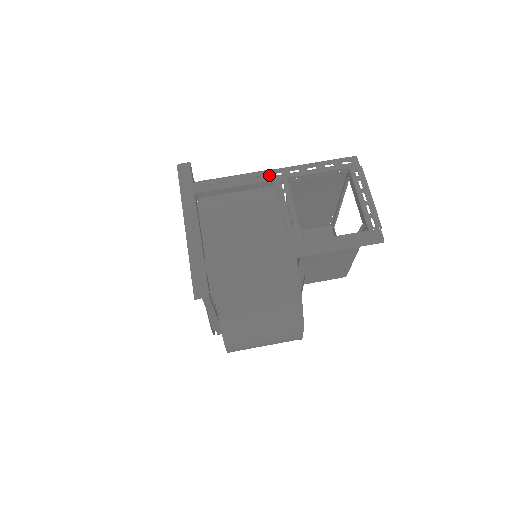
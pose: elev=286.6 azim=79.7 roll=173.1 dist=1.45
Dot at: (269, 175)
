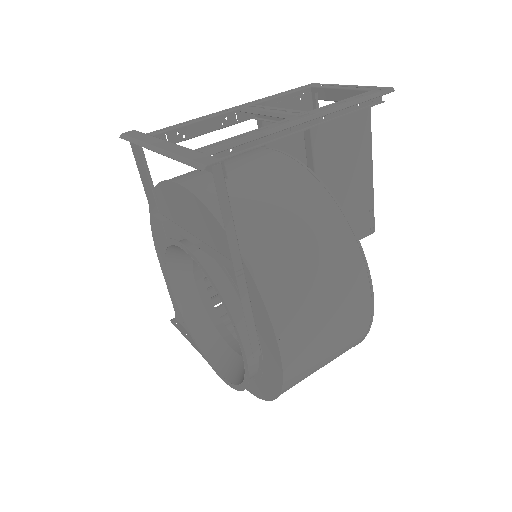
Dot at: (232, 109)
